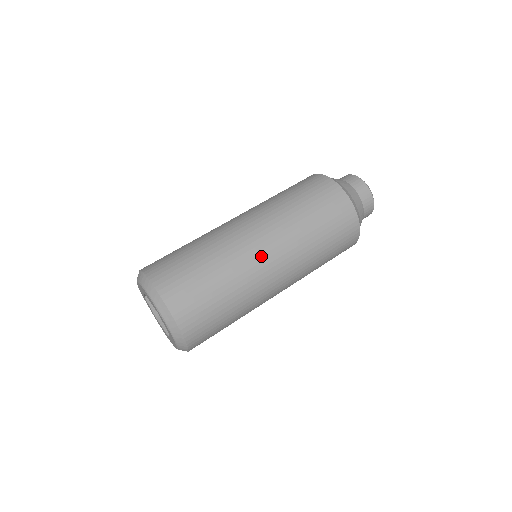
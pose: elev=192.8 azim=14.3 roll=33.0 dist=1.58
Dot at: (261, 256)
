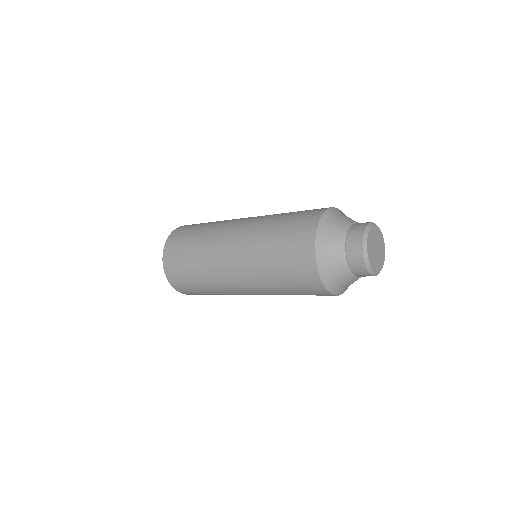
Dot at: (228, 231)
